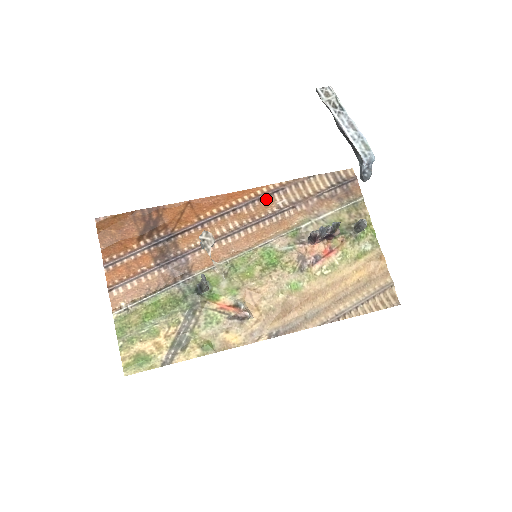
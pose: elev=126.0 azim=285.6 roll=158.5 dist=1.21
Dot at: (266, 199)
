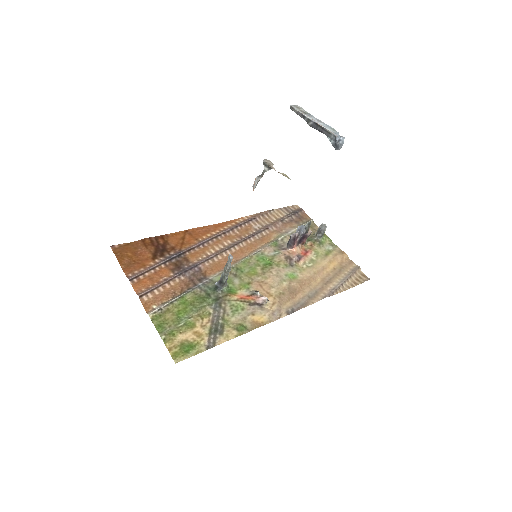
Dot at: (245, 225)
